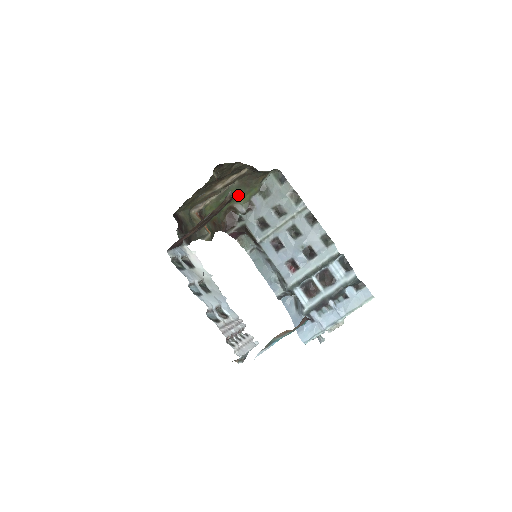
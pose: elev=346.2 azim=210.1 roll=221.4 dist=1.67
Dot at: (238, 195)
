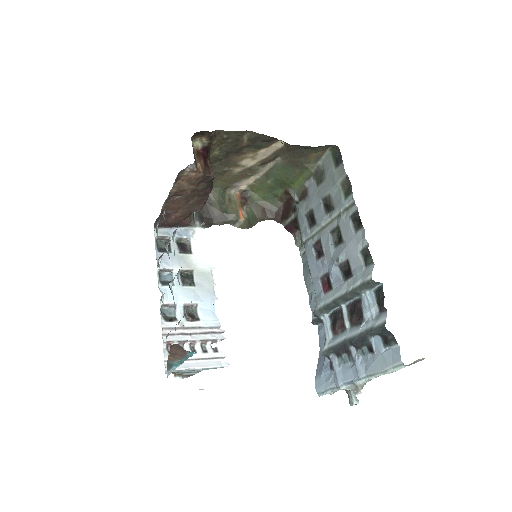
Dot at: (288, 177)
